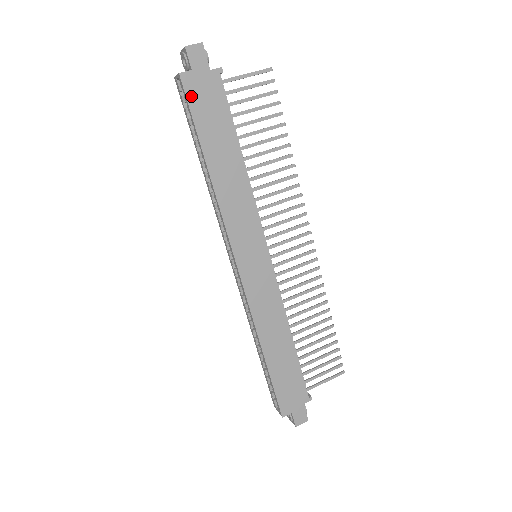
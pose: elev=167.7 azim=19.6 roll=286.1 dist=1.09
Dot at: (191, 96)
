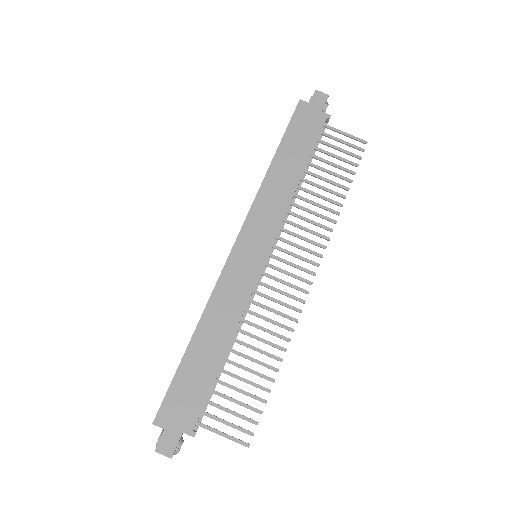
Dot at: (297, 115)
